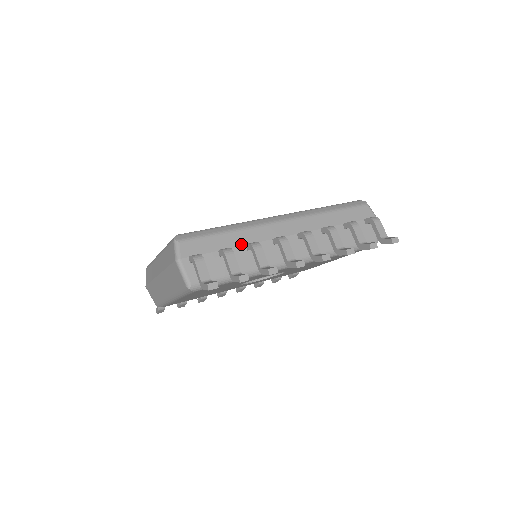
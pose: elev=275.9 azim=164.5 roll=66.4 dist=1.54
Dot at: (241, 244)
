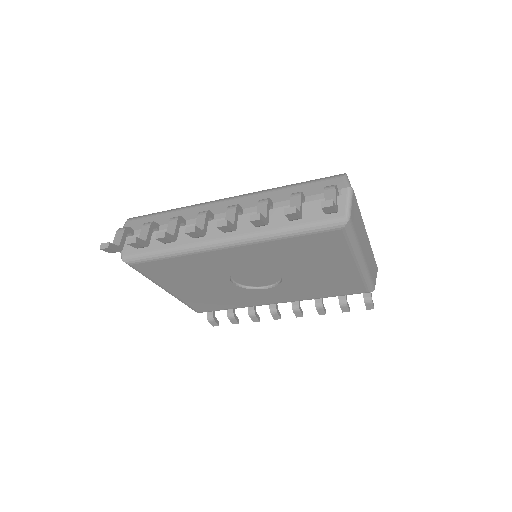
Dot at: occluded
